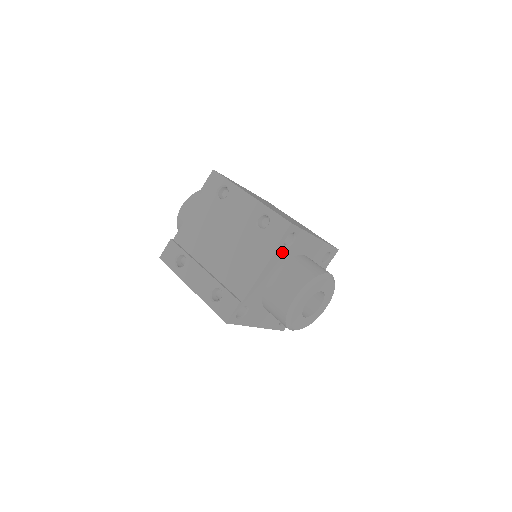
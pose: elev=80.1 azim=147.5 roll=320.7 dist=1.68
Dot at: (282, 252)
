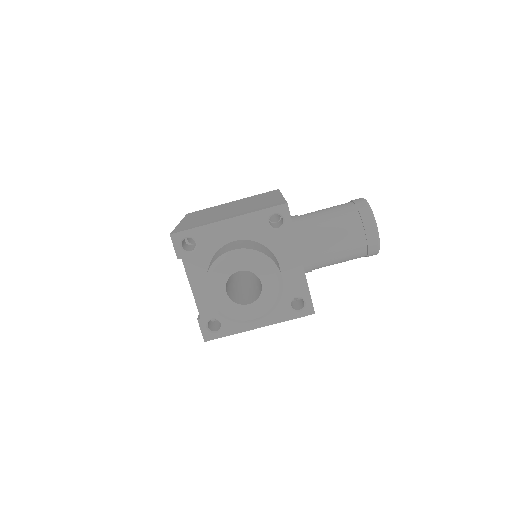
Dot at: (194, 259)
